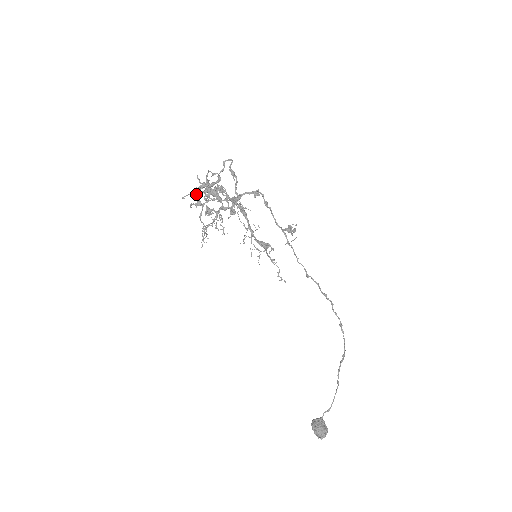
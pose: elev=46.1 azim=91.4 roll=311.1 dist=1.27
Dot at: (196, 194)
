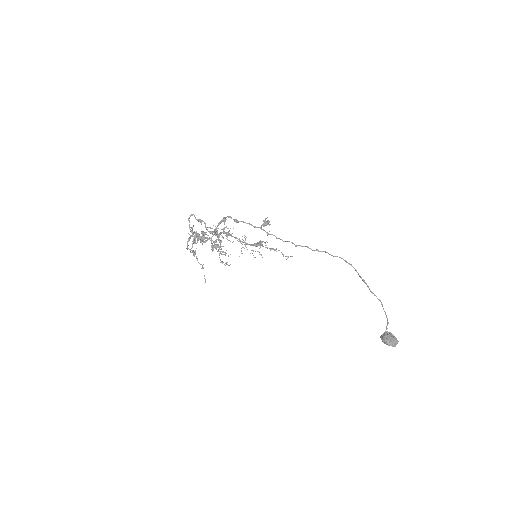
Dot at: occluded
